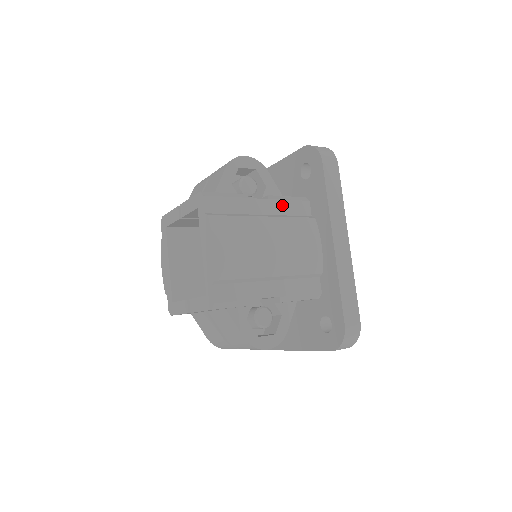
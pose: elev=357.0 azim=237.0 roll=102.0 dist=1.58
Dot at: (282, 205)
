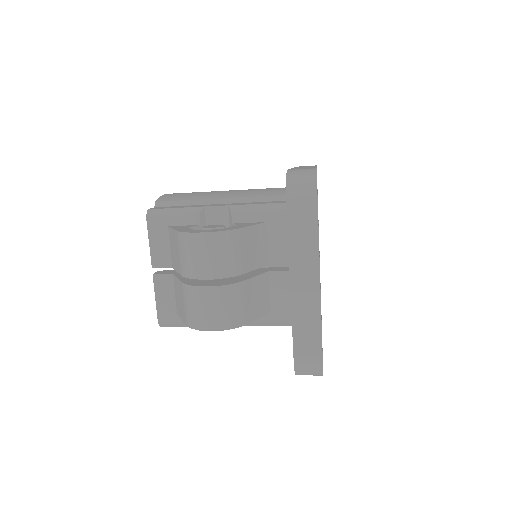
Dot at: occluded
